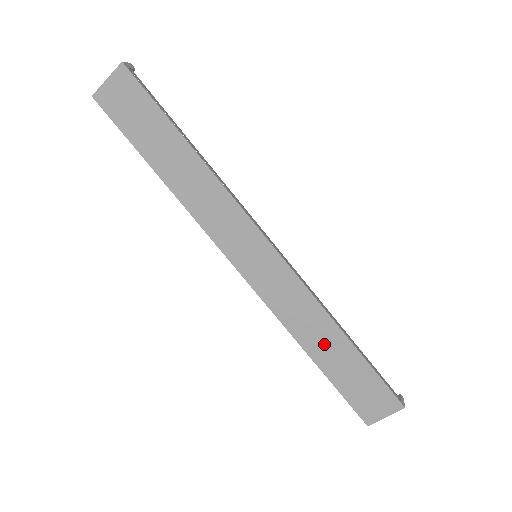
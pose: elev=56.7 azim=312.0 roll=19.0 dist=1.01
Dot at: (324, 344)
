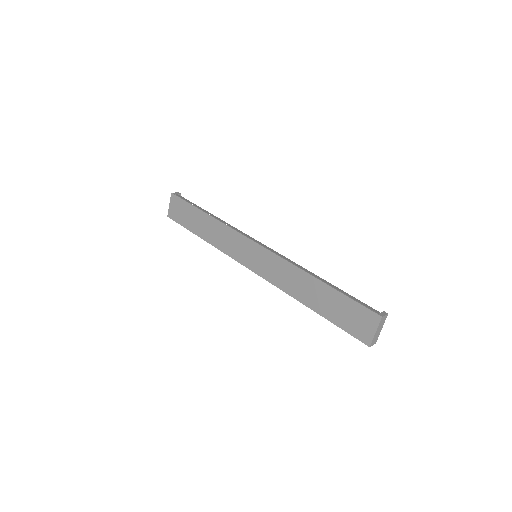
Dot at: (311, 293)
